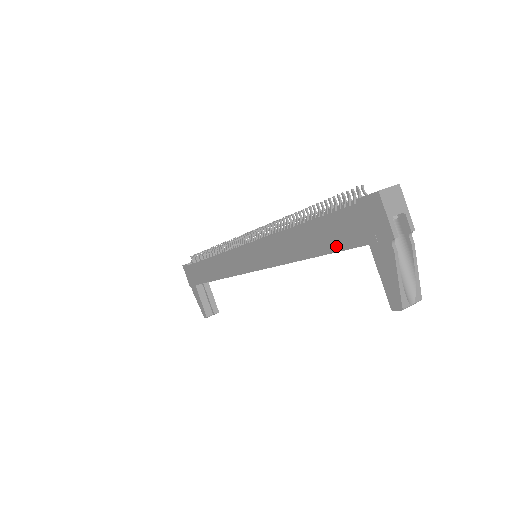
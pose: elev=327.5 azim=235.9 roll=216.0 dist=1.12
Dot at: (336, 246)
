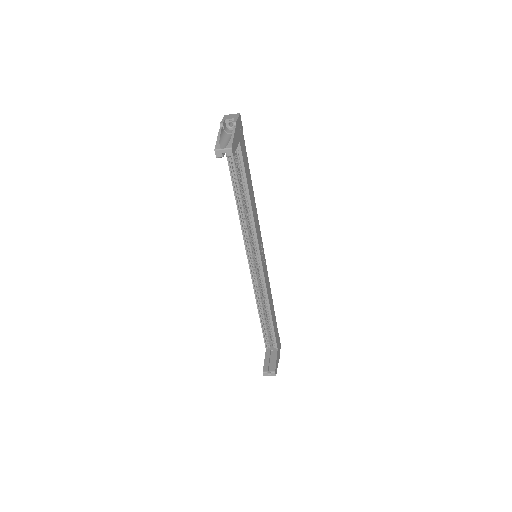
Dot at: (230, 168)
